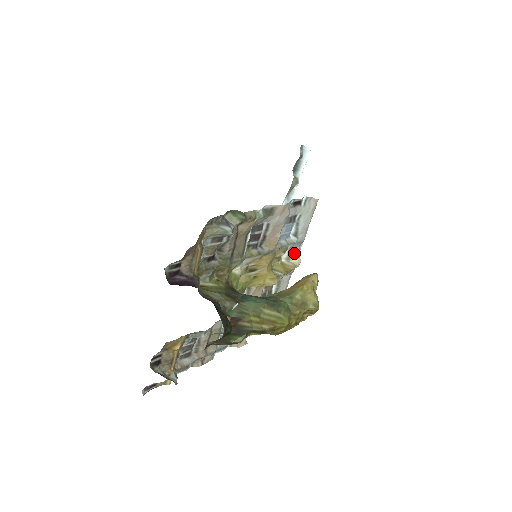
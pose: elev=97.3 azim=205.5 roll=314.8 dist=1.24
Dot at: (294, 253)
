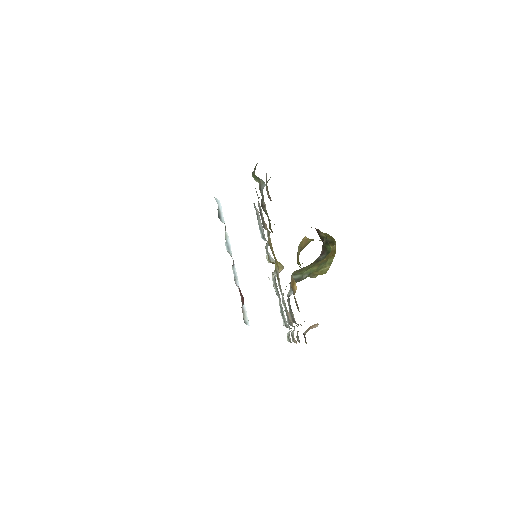
Dot at: (270, 255)
